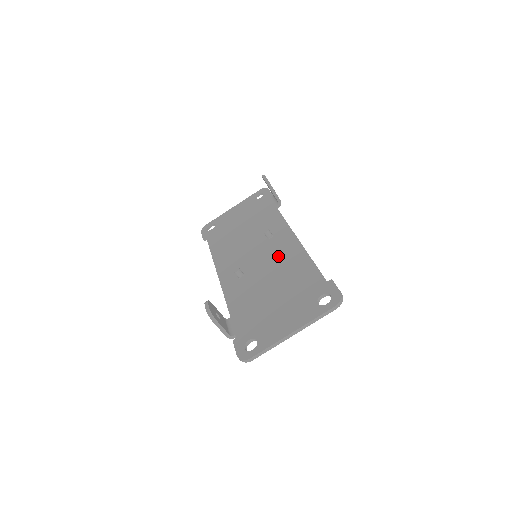
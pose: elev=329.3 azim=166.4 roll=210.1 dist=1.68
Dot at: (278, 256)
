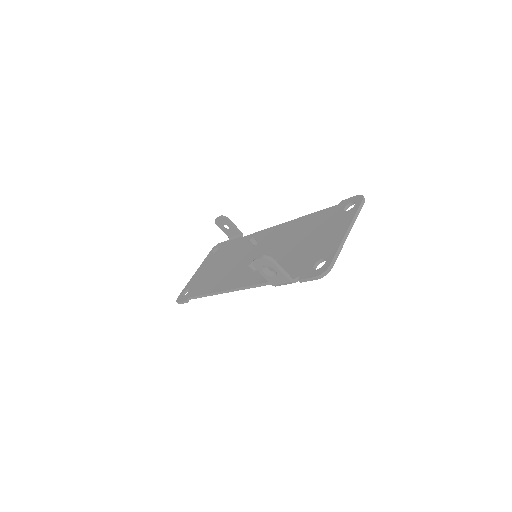
Dot at: (278, 238)
